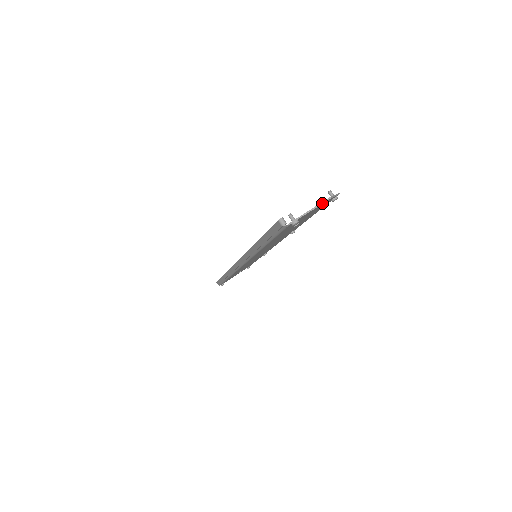
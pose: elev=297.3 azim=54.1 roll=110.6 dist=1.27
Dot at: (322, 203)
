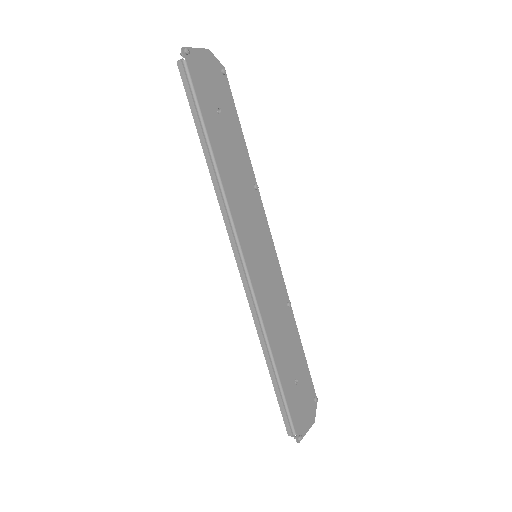
Dot at: (202, 49)
